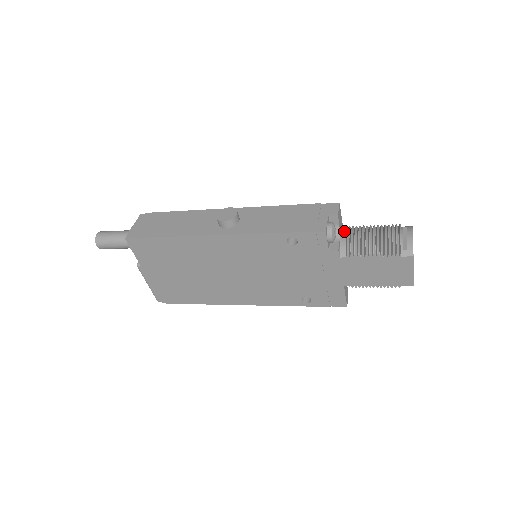
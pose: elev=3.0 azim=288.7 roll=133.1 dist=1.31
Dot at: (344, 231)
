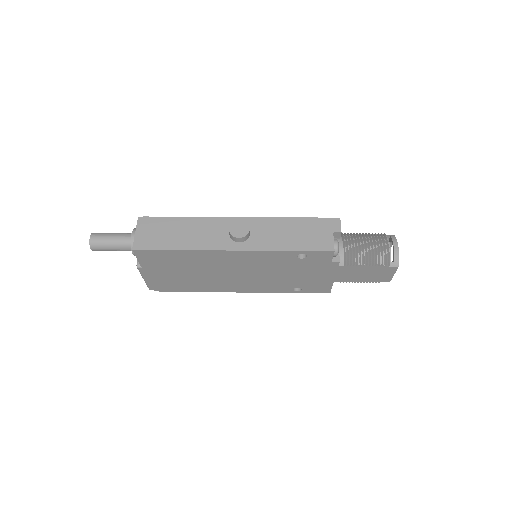
Dot at: (340, 240)
